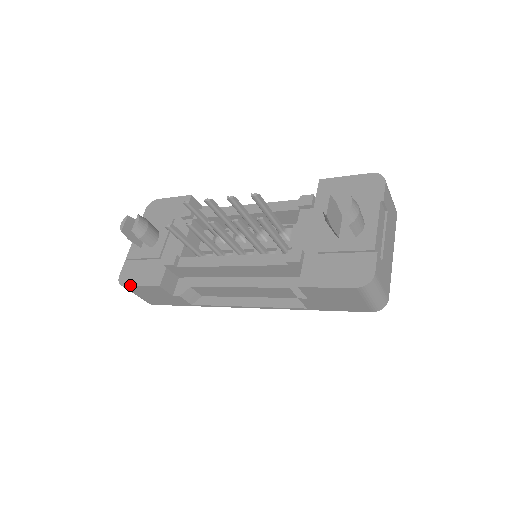
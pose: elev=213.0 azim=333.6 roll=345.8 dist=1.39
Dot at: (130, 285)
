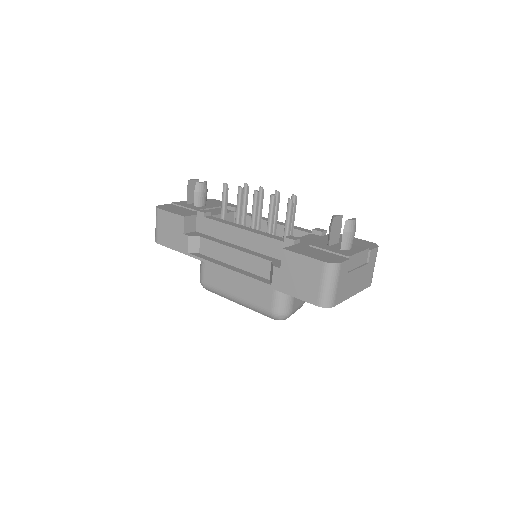
Dot at: (163, 209)
